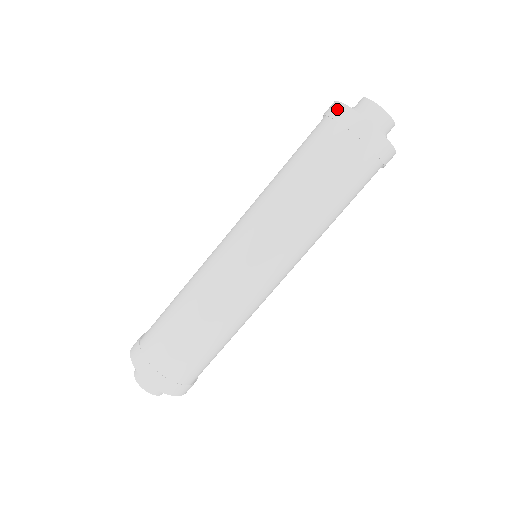
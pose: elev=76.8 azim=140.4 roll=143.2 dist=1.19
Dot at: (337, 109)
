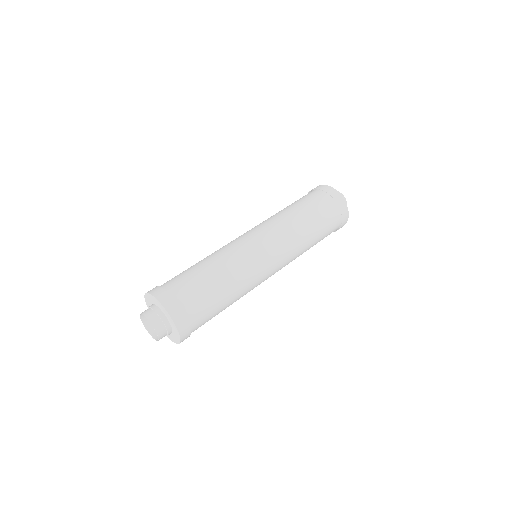
Dot at: occluded
